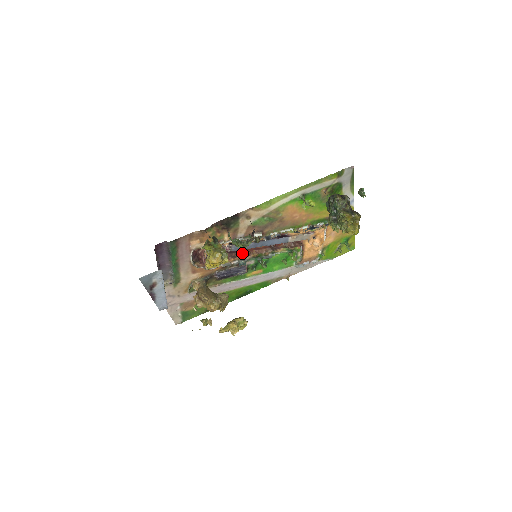
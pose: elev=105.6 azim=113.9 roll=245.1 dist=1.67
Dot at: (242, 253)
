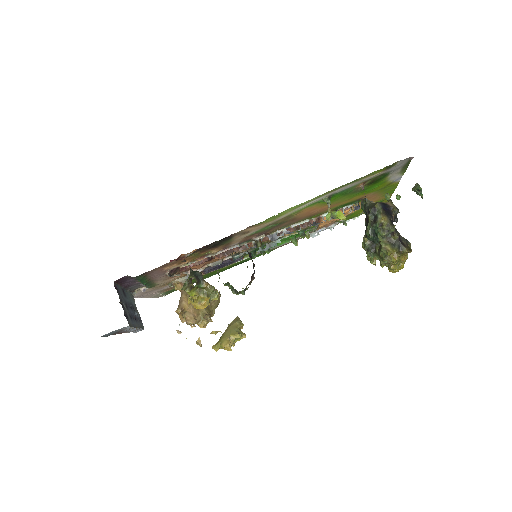
Dot at: occluded
